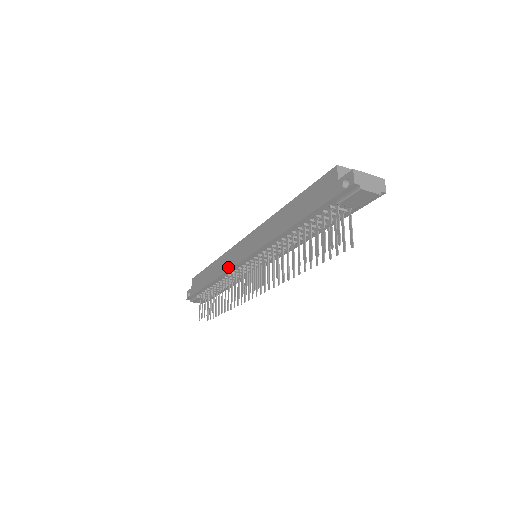
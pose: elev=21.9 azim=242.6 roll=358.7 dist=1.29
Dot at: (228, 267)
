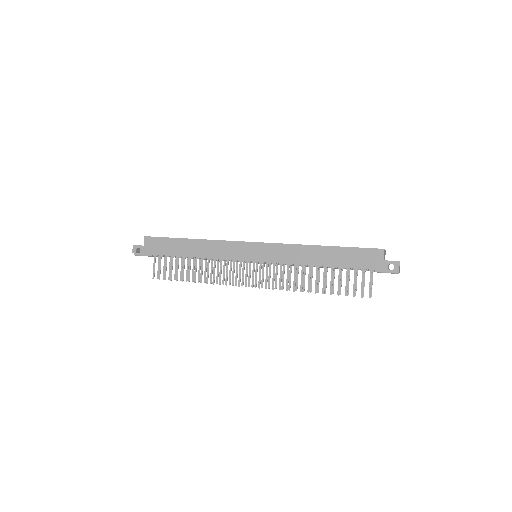
Dot at: (224, 256)
